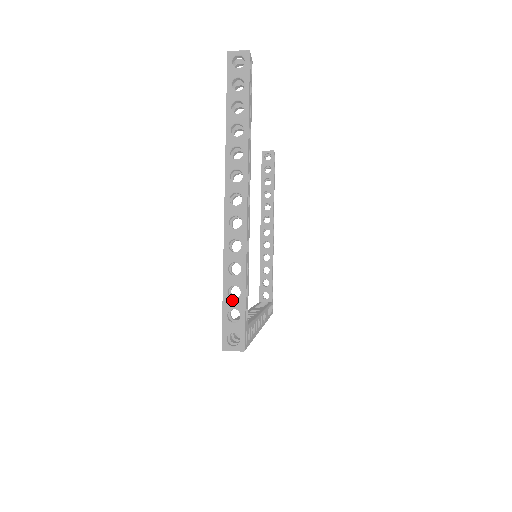
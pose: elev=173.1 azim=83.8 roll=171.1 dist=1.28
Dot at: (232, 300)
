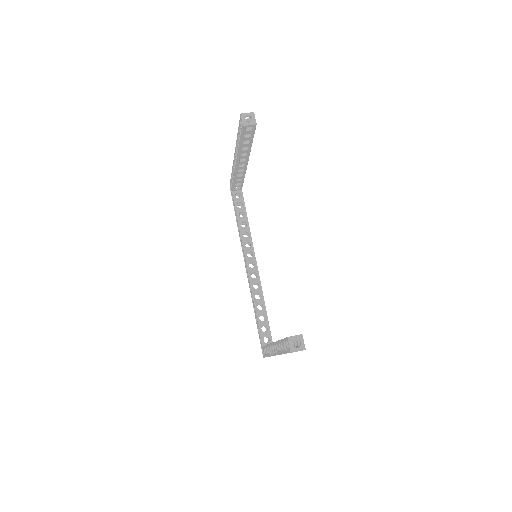
Dot at: occluded
